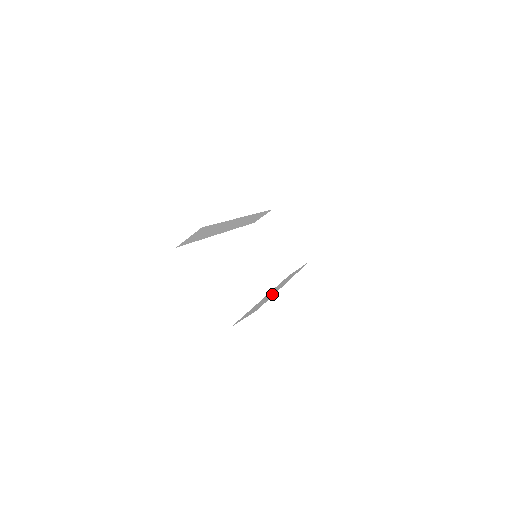
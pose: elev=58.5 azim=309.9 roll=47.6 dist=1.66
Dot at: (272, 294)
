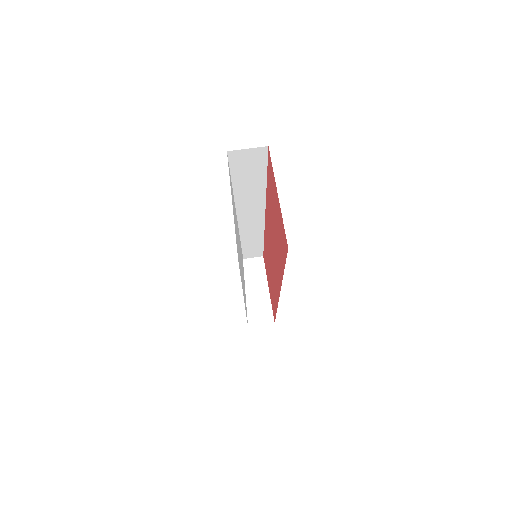
Dot at: occluded
